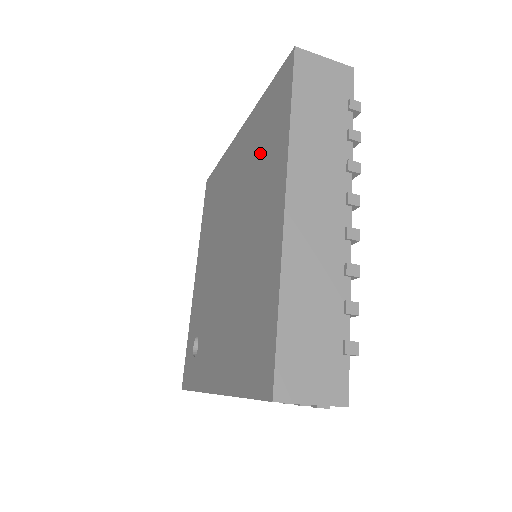
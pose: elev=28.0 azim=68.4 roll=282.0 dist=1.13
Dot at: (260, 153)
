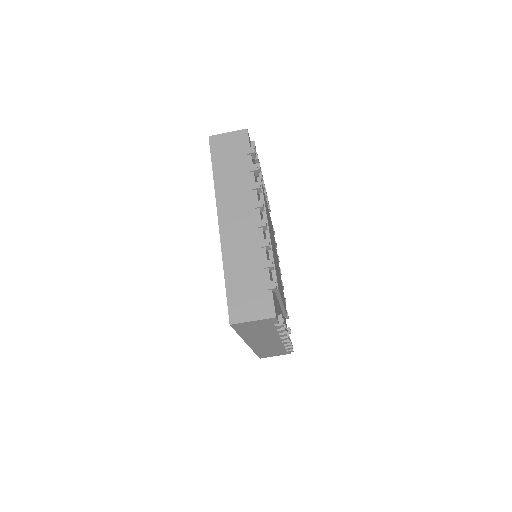
Dot at: occluded
